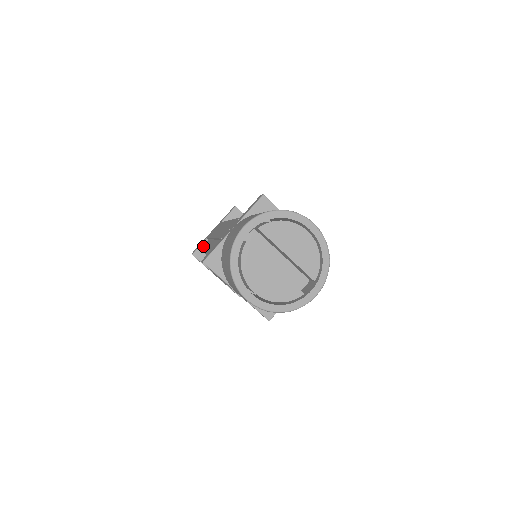
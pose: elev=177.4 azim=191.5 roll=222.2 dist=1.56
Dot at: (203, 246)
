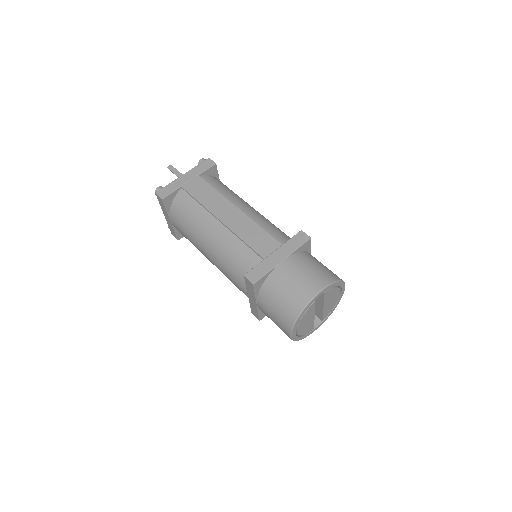
Dot at: (174, 193)
